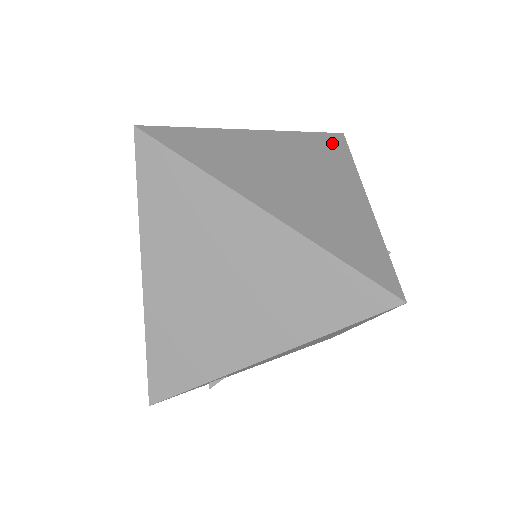
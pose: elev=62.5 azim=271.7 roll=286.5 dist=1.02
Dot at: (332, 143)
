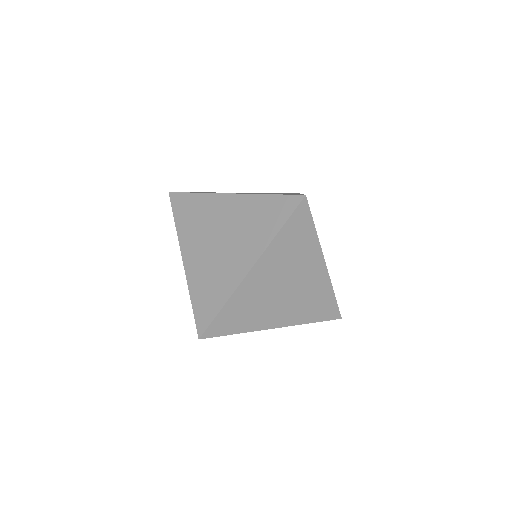
Dot at: occluded
